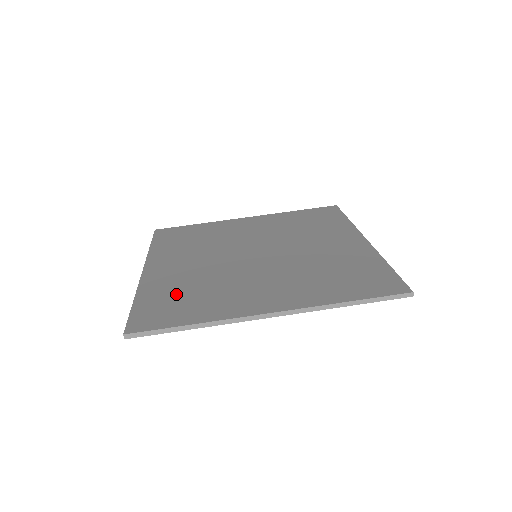
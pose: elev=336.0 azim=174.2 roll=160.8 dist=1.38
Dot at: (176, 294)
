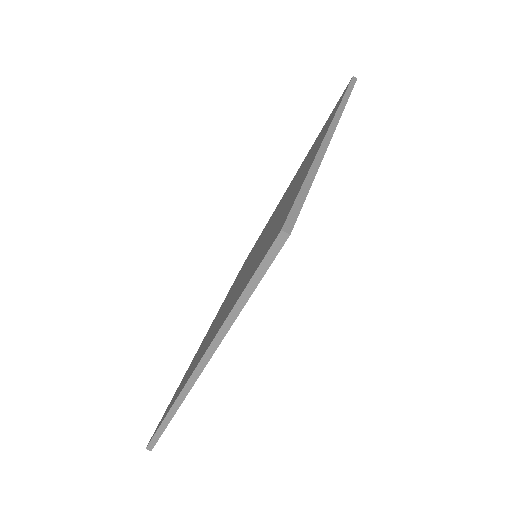
Dot at: (190, 367)
